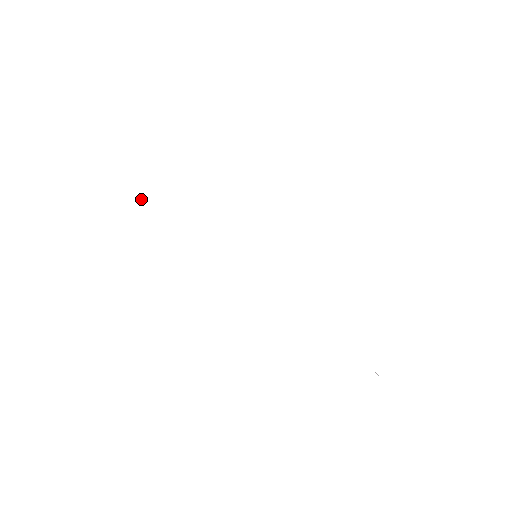
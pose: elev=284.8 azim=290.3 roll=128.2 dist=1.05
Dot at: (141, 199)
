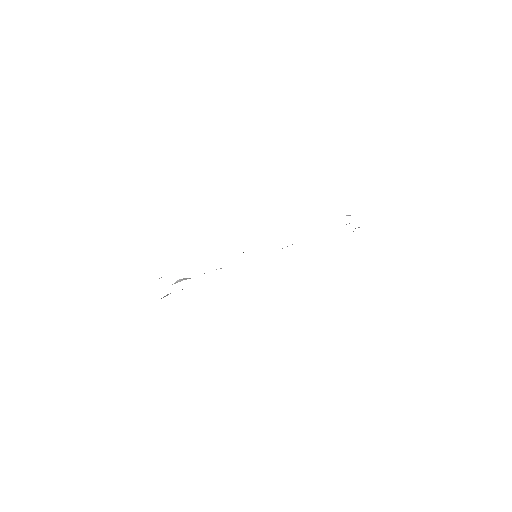
Dot at: occluded
